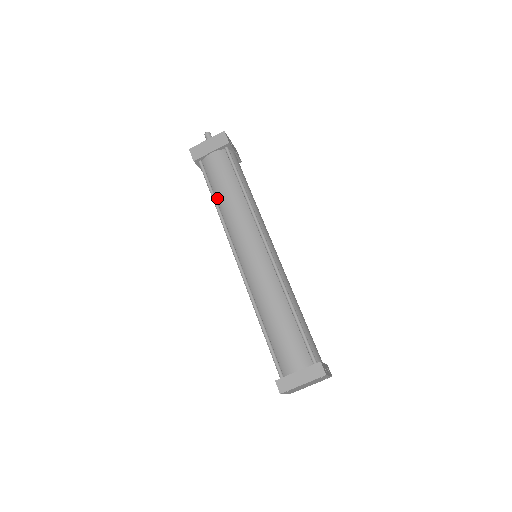
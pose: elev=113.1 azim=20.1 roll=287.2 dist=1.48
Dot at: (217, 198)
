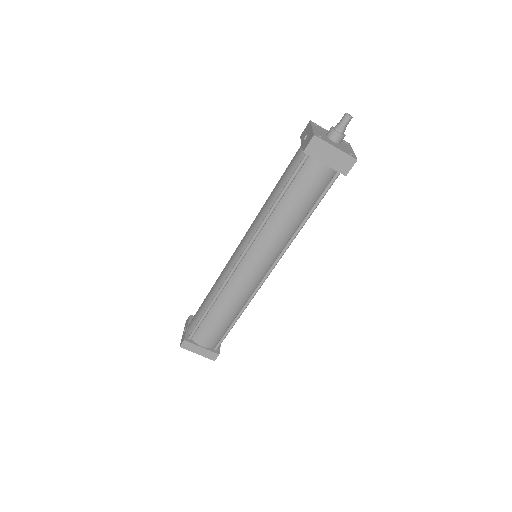
Dot at: (281, 202)
